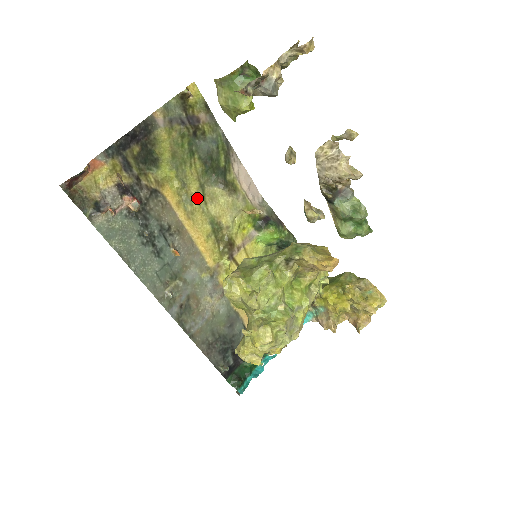
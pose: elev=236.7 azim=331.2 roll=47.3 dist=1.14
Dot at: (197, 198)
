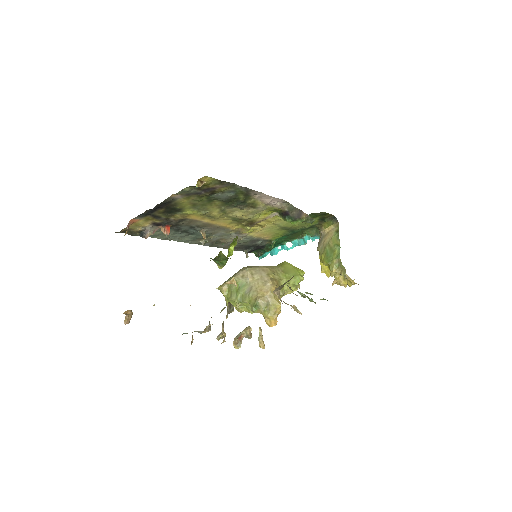
Dot at: (218, 215)
